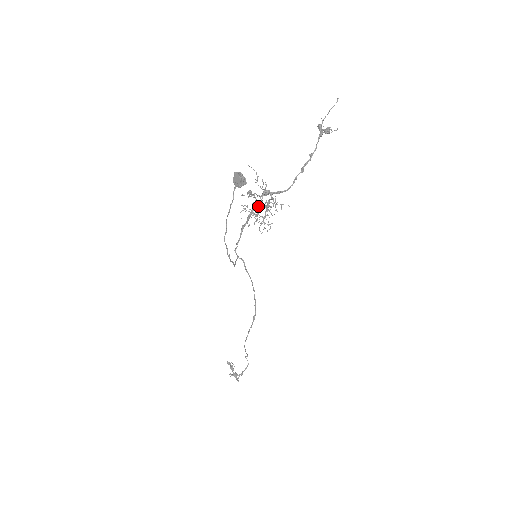
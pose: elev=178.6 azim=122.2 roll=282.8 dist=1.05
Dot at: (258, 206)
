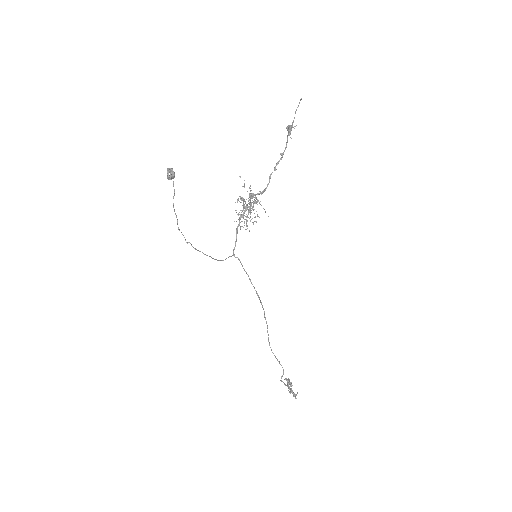
Dot at: occluded
